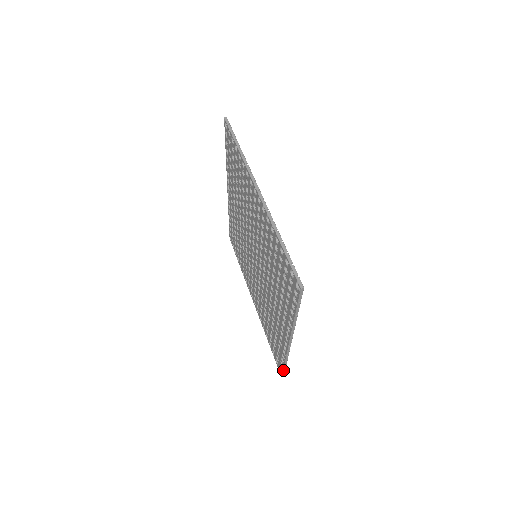
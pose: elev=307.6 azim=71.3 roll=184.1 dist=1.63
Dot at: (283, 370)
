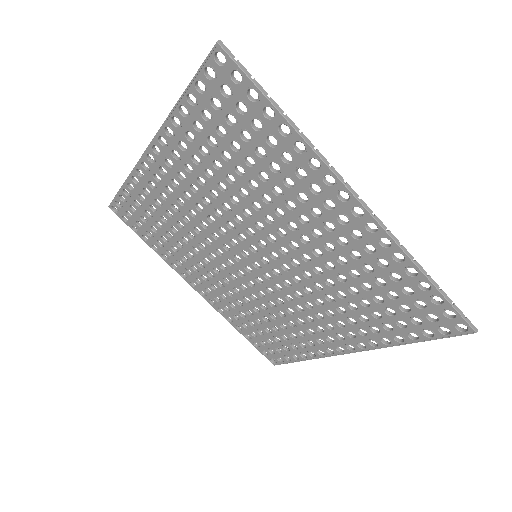
Dot at: occluded
